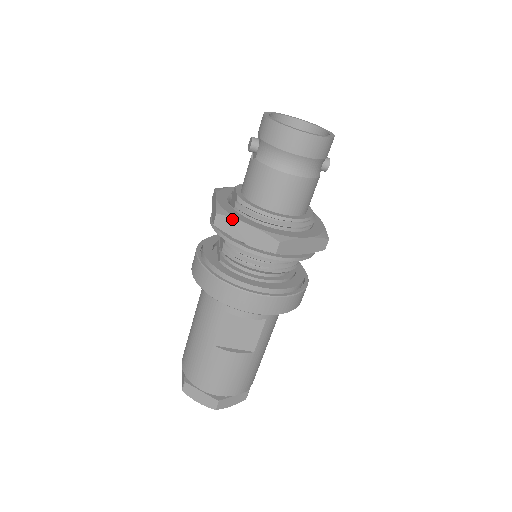
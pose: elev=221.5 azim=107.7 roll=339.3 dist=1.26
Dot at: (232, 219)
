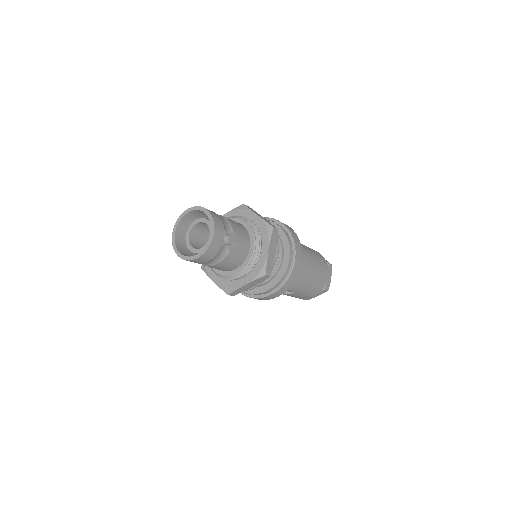
Dot at: (207, 275)
